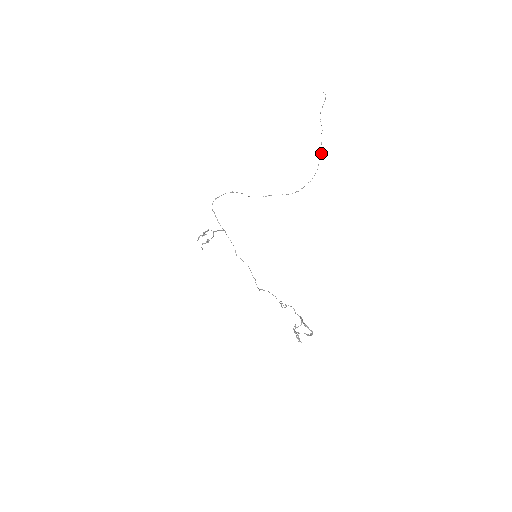
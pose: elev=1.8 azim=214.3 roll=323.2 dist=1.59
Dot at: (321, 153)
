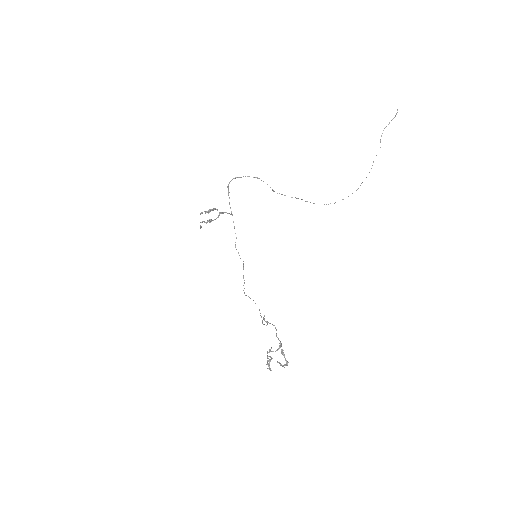
Dot at: (369, 172)
